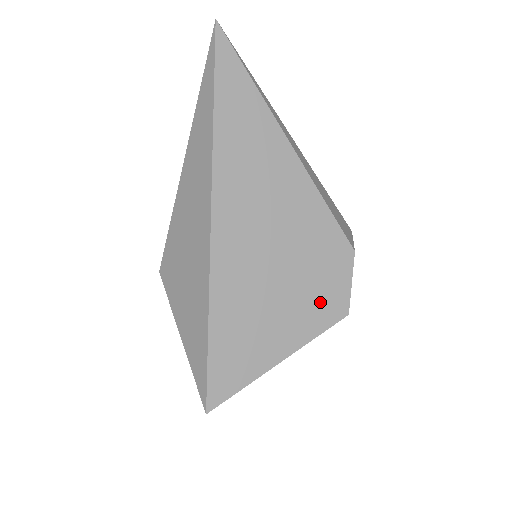
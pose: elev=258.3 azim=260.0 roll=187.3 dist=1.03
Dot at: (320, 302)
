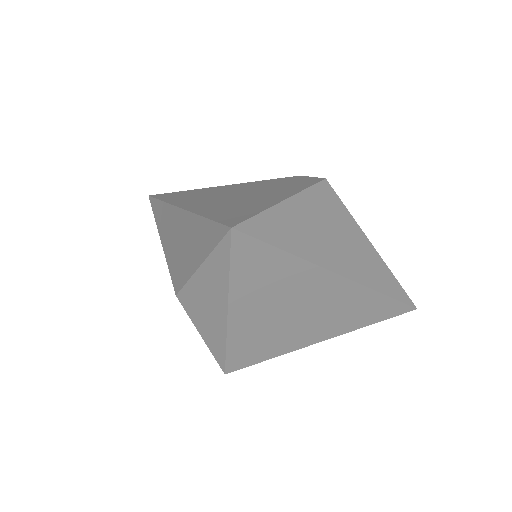
Dot at: (293, 186)
